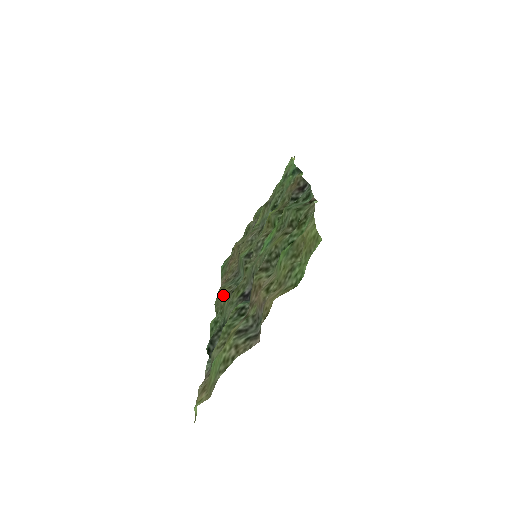
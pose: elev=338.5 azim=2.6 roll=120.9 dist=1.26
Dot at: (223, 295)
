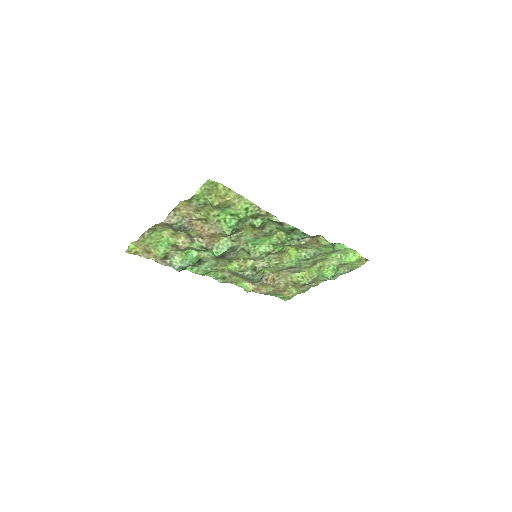
Dot at: (234, 275)
